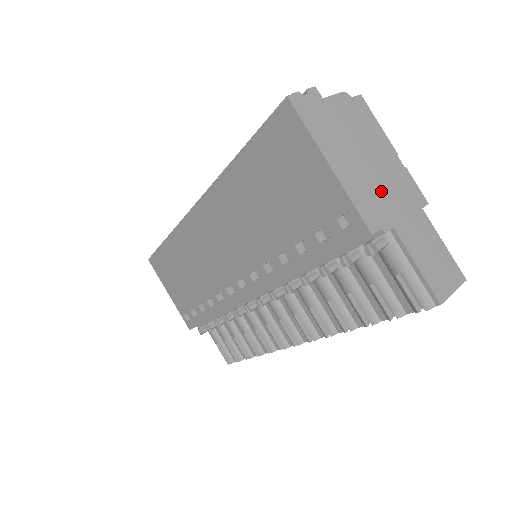
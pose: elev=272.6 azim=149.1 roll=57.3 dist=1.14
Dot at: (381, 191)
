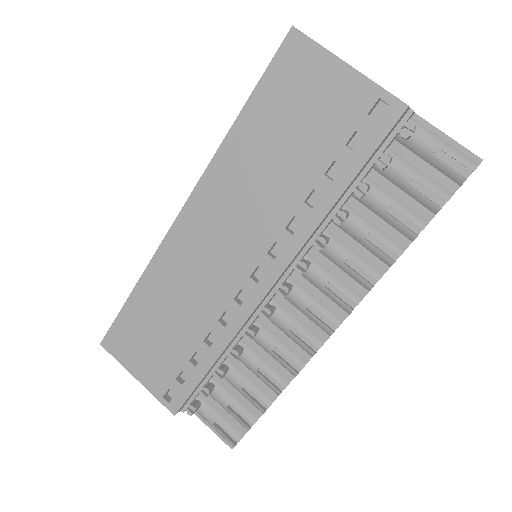
Dot at: occluded
